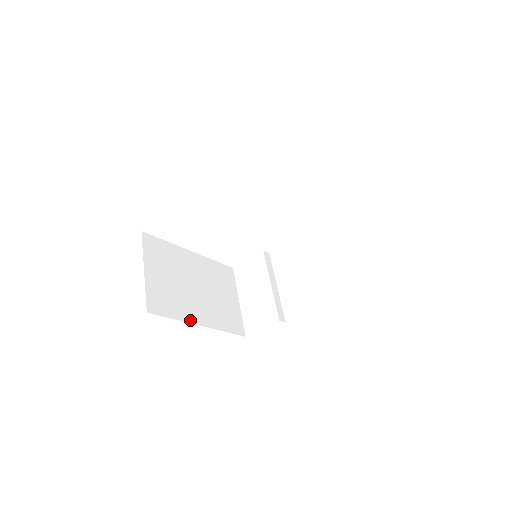
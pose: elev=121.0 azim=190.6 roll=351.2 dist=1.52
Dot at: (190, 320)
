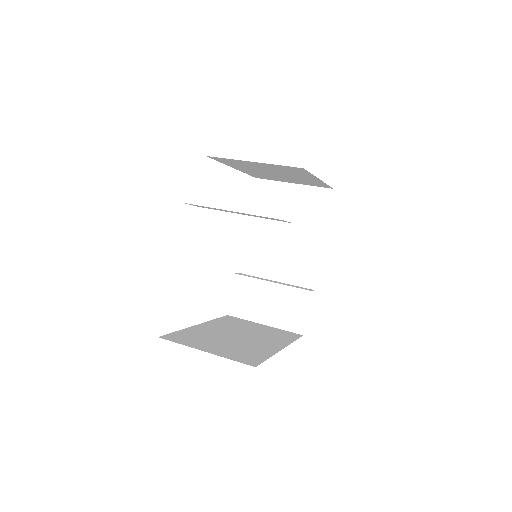
Dot at: (274, 352)
